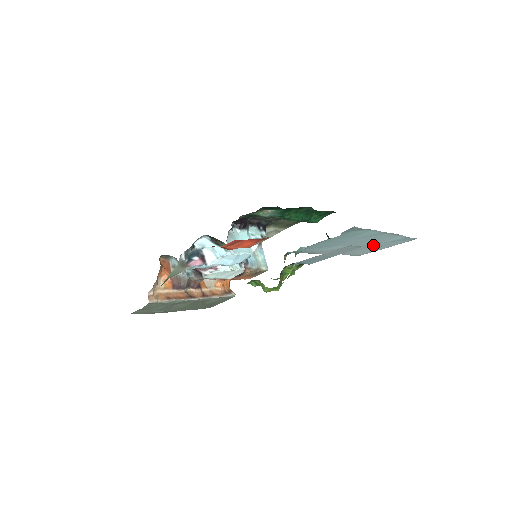
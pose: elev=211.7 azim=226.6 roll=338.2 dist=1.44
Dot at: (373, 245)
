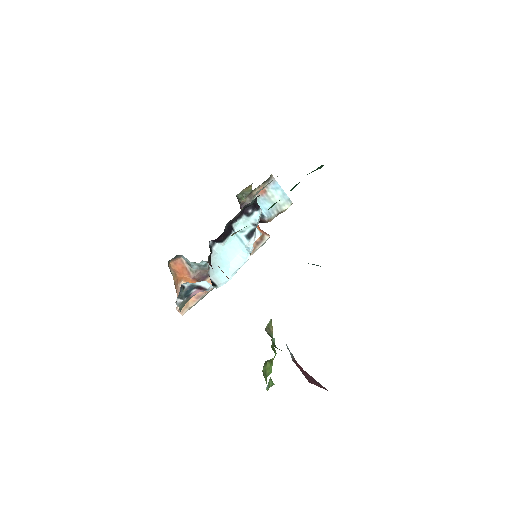
Dot at: occluded
